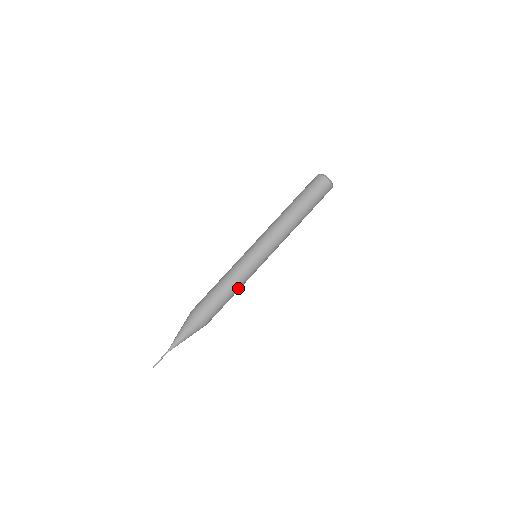
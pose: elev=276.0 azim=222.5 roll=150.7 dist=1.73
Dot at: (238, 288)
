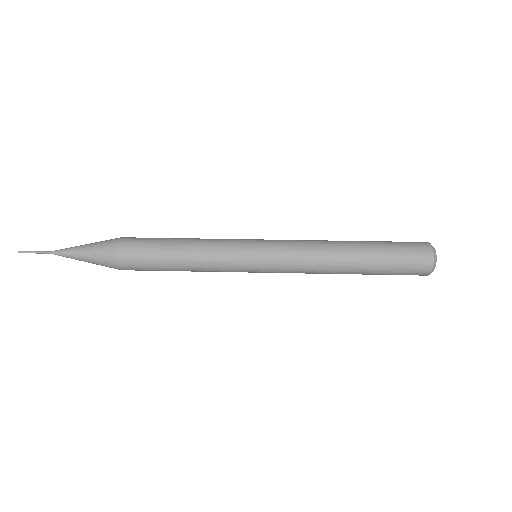
Dot at: (196, 248)
